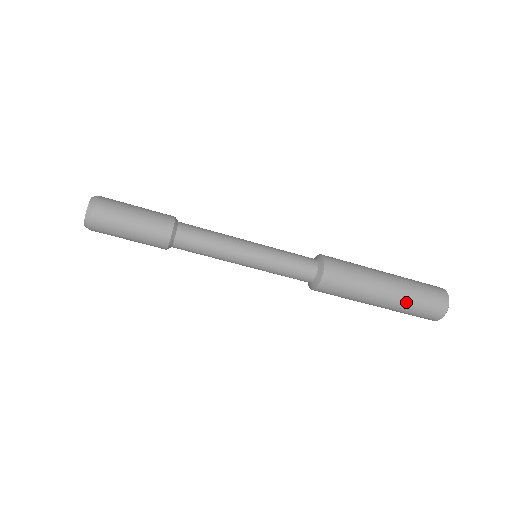
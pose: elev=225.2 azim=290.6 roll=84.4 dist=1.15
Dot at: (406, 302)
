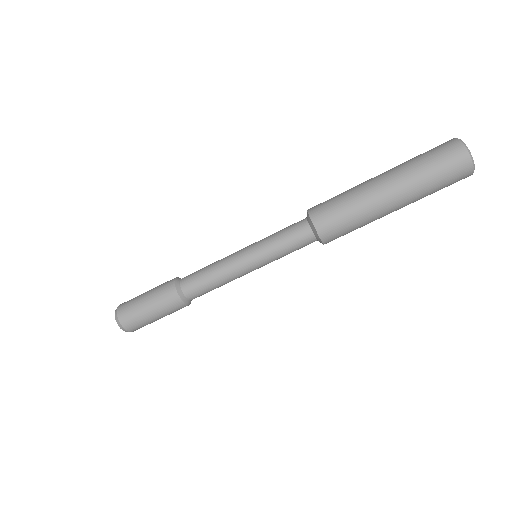
Dot at: (420, 194)
